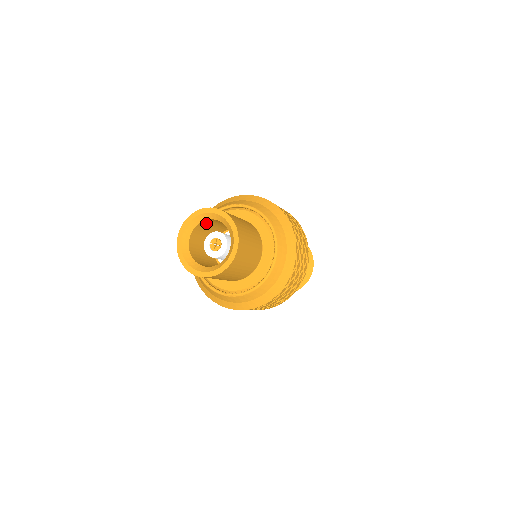
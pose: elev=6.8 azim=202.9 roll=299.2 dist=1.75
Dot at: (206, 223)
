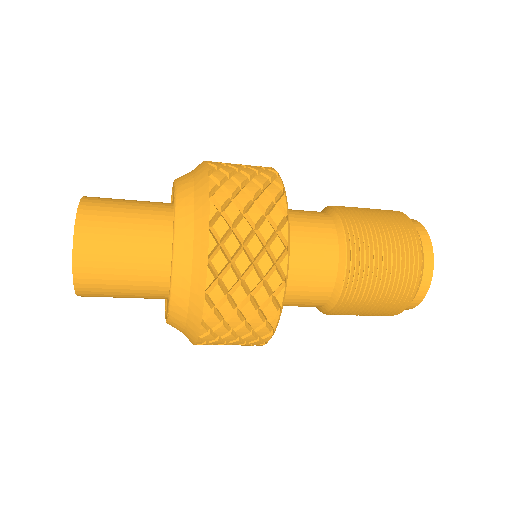
Dot at: occluded
